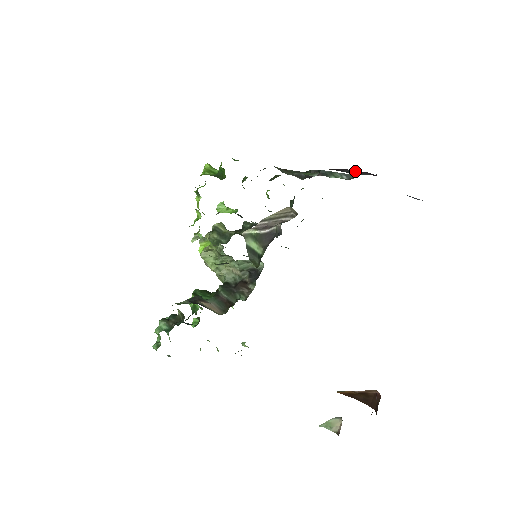
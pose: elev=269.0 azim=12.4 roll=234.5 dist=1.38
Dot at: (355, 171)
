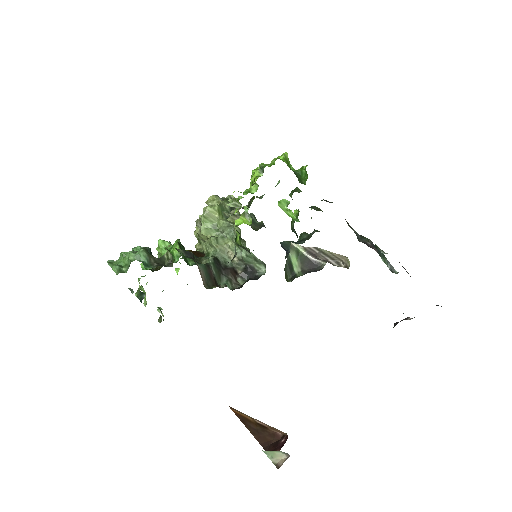
Dot at: occluded
